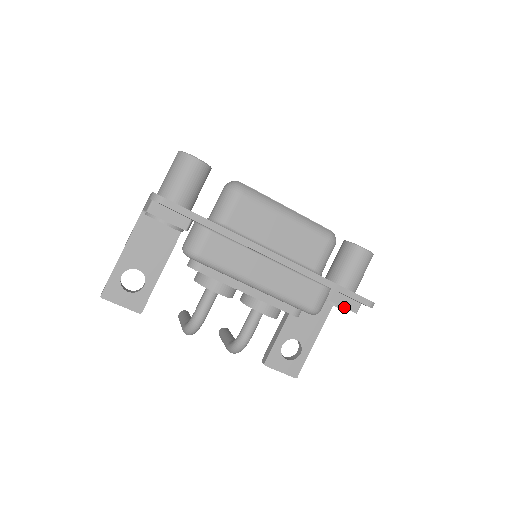
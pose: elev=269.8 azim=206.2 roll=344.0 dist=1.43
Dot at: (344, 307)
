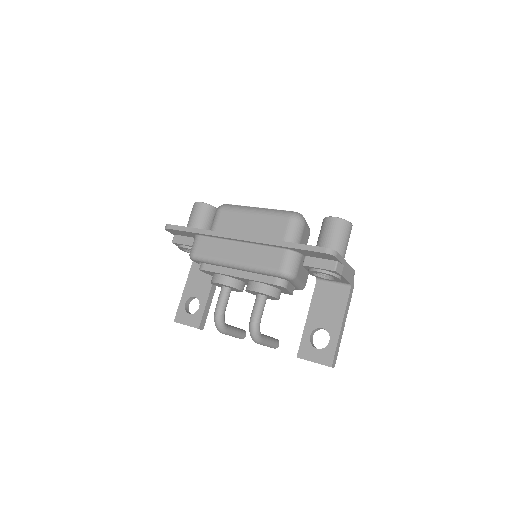
Dot at: (321, 268)
